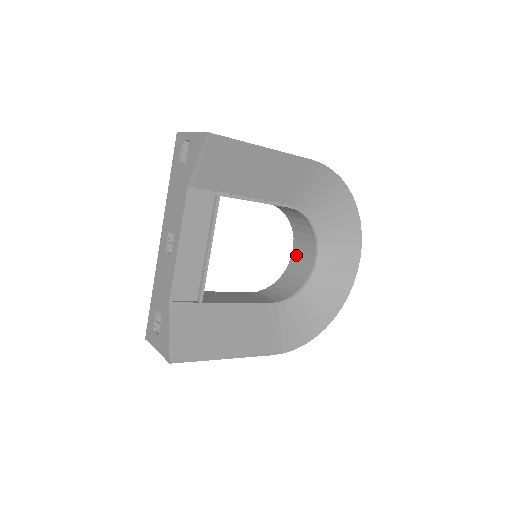
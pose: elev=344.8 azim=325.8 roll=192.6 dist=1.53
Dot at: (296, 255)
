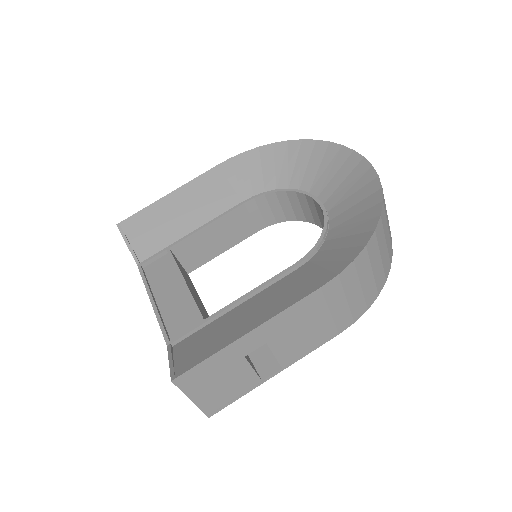
Dot at: occluded
